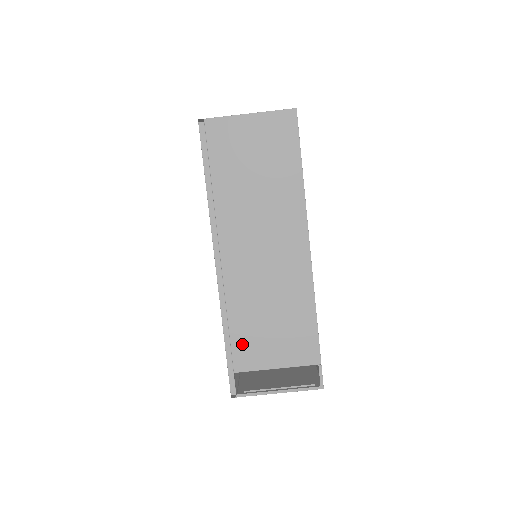
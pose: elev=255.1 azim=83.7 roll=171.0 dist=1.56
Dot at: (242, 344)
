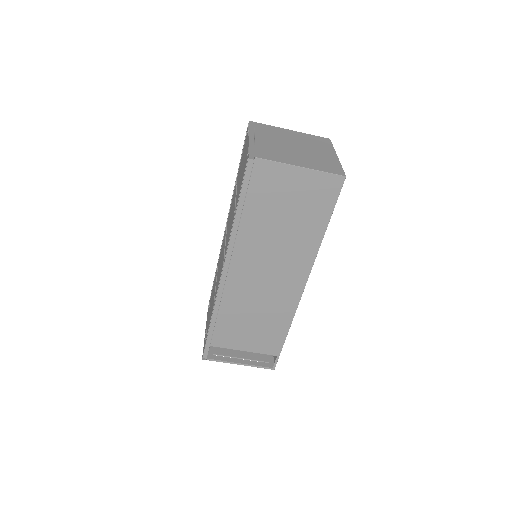
Dot at: (223, 331)
